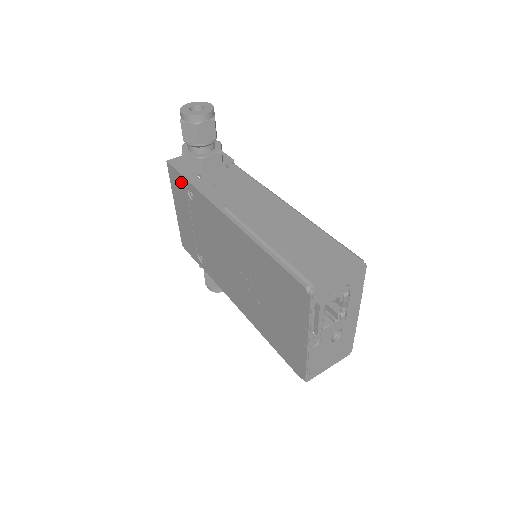
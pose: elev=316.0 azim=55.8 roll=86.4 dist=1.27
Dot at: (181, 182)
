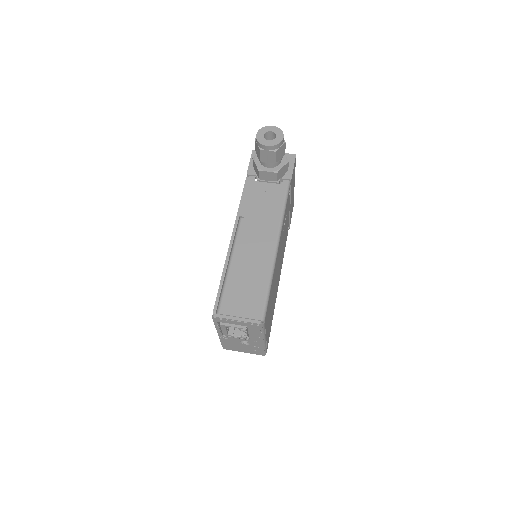
Dot at: occluded
